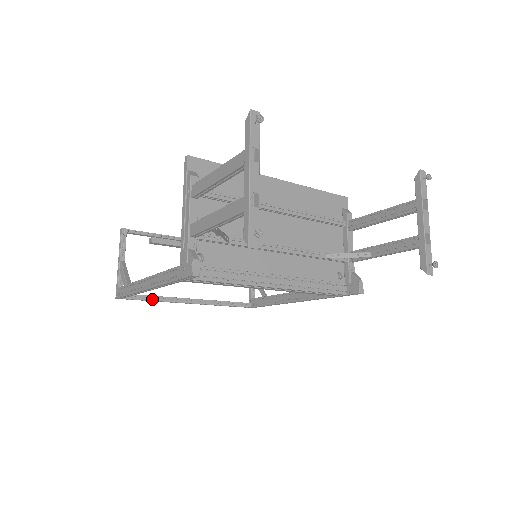
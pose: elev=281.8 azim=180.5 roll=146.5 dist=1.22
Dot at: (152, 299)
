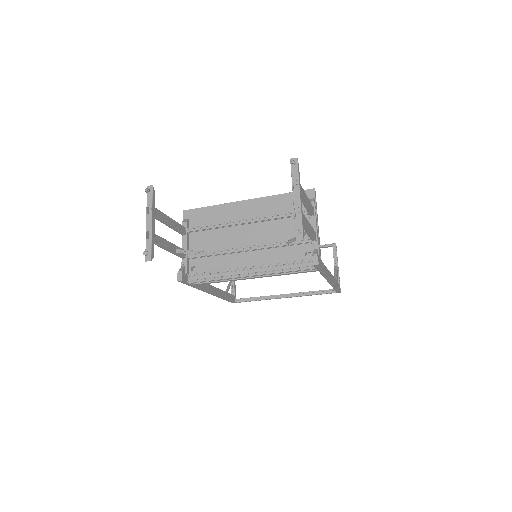
Dot at: (254, 299)
